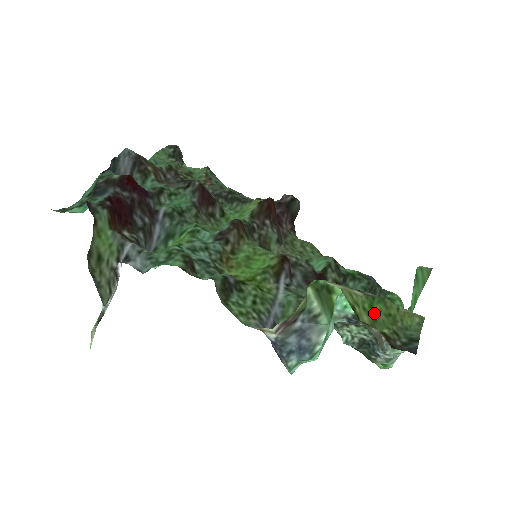
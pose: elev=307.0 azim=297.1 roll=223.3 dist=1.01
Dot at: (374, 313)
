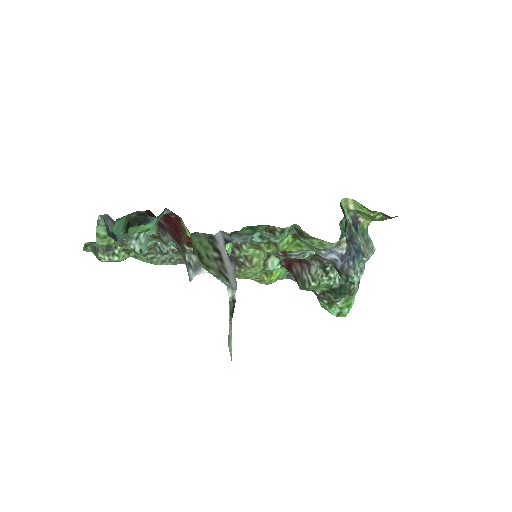
Dot at: (366, 214)
